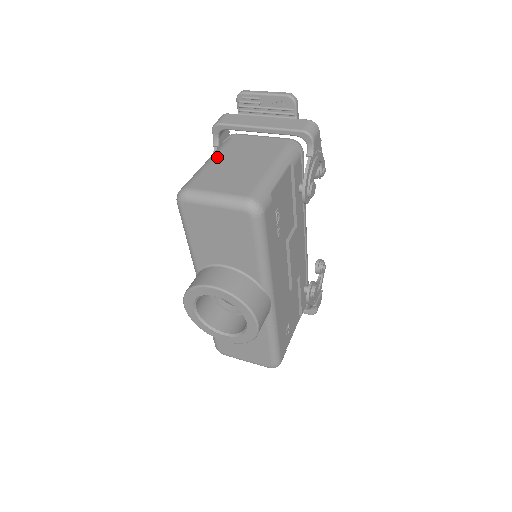
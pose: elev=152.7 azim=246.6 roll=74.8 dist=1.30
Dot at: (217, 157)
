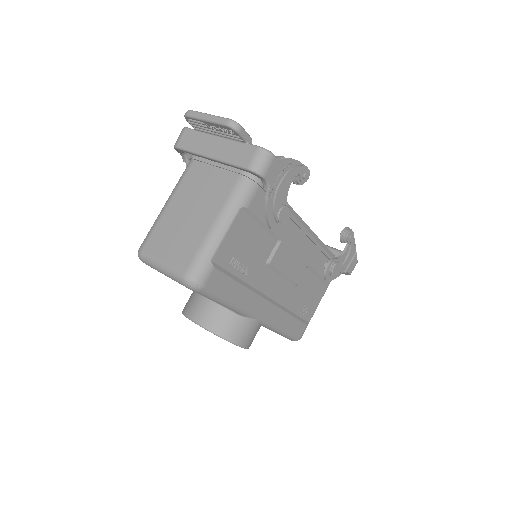
Dot at: (173, 199)
